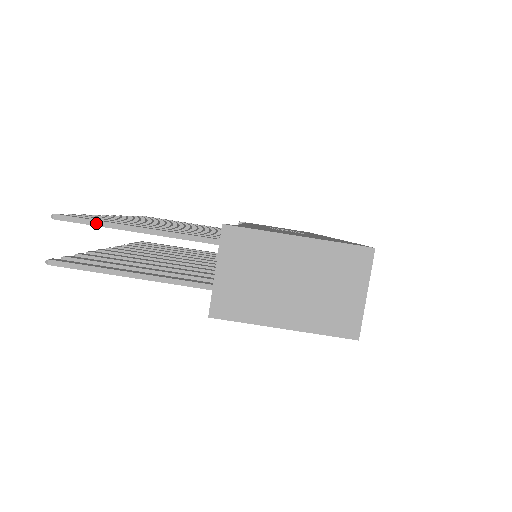
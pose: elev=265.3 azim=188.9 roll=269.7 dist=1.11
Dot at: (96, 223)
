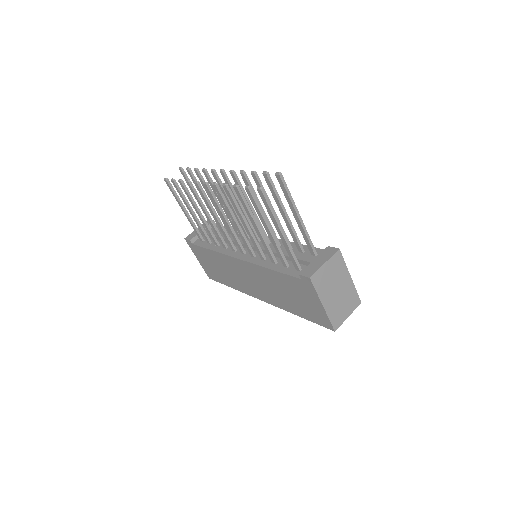
Dot at: (290, 195)
